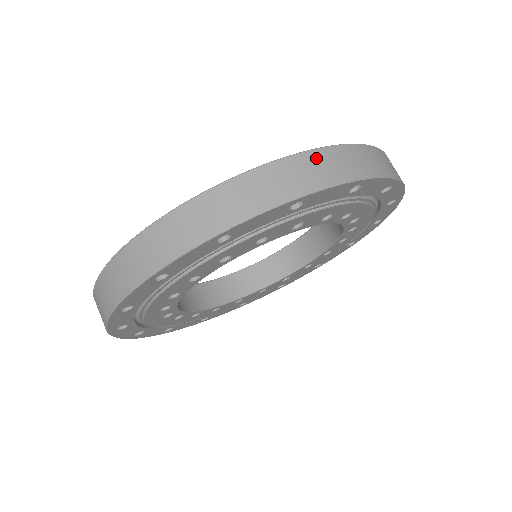
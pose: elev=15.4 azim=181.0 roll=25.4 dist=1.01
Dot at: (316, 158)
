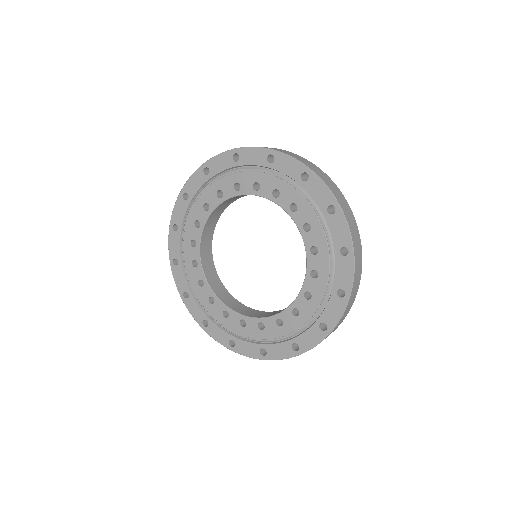
Dot at: (331, 182)
